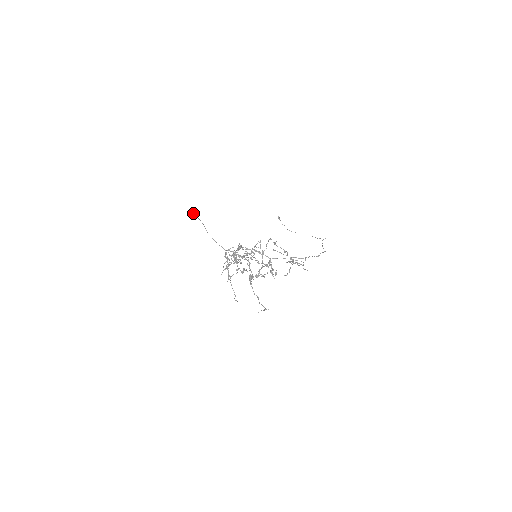
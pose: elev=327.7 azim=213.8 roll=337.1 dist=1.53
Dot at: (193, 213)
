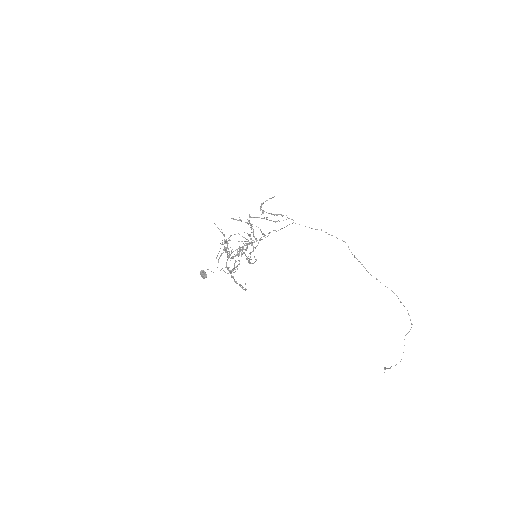
Dot at: occluded
